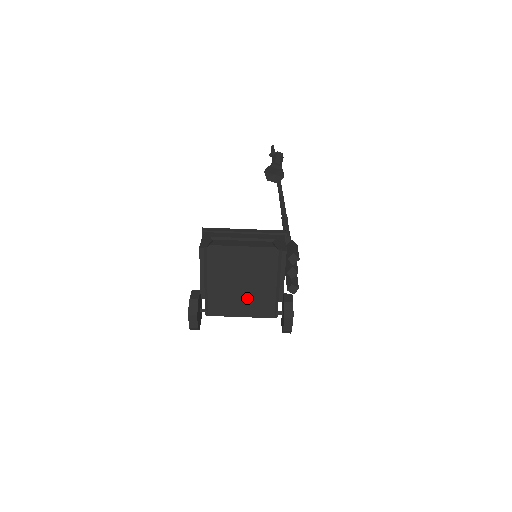
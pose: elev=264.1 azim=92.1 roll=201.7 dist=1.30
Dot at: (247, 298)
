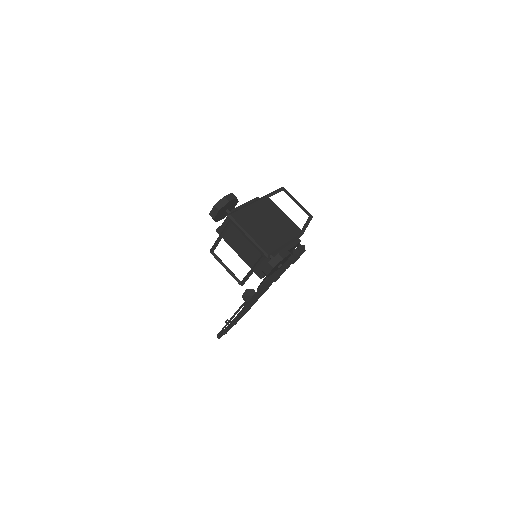
Dot at: (263, 231)
